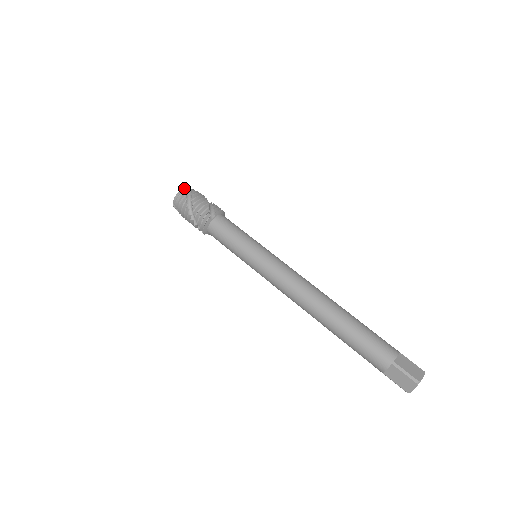
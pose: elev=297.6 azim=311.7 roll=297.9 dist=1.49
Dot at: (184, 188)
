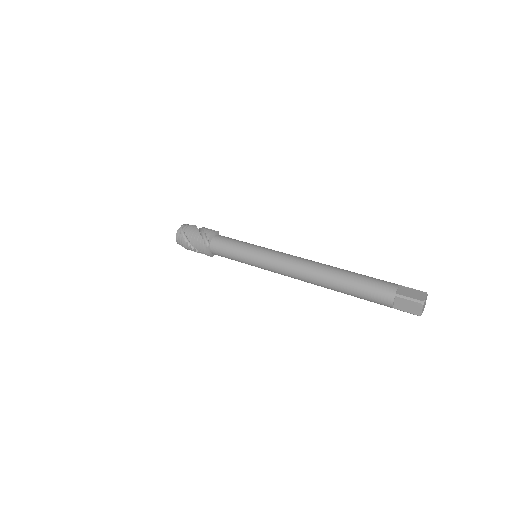
Dot at: occluded
